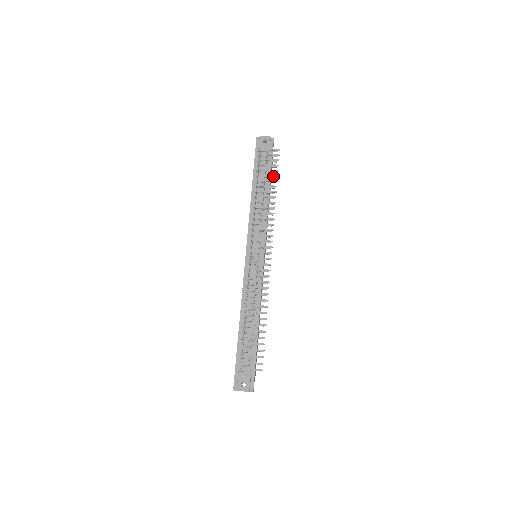
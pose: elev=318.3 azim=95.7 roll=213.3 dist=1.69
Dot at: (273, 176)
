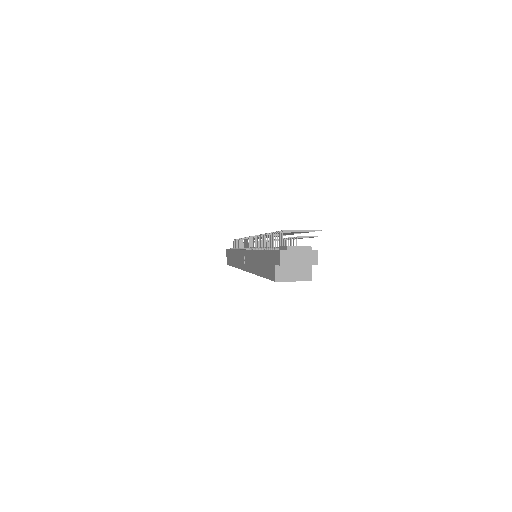
Dot at: occluded
